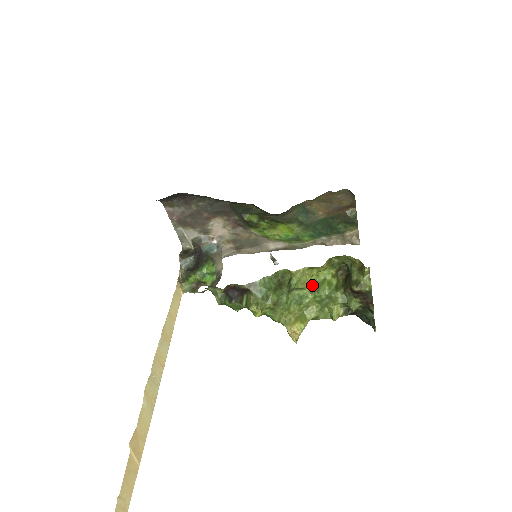
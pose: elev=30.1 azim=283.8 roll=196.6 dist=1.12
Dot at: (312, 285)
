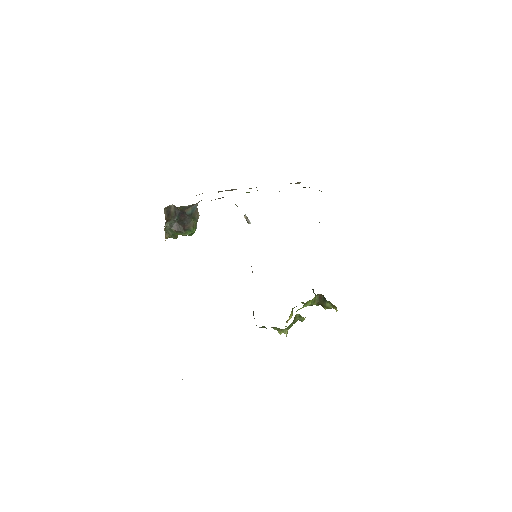
Dot at: (304, 305)
